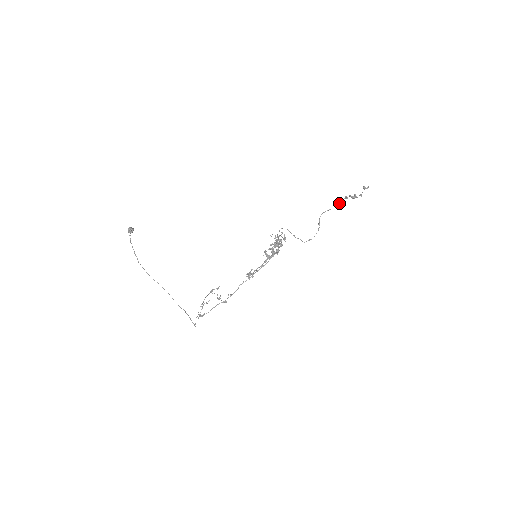
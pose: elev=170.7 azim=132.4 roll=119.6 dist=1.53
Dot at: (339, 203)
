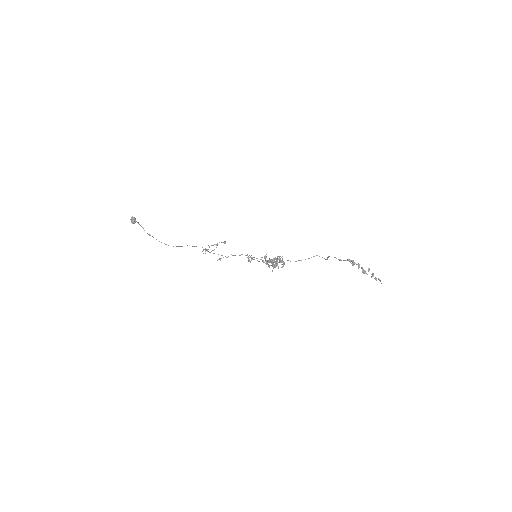
Dot at: (352, 261)
